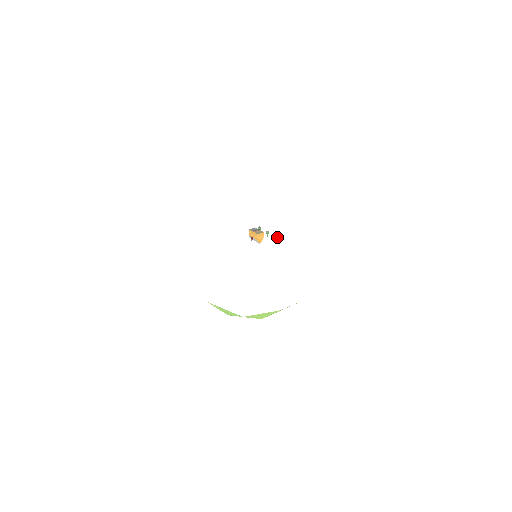
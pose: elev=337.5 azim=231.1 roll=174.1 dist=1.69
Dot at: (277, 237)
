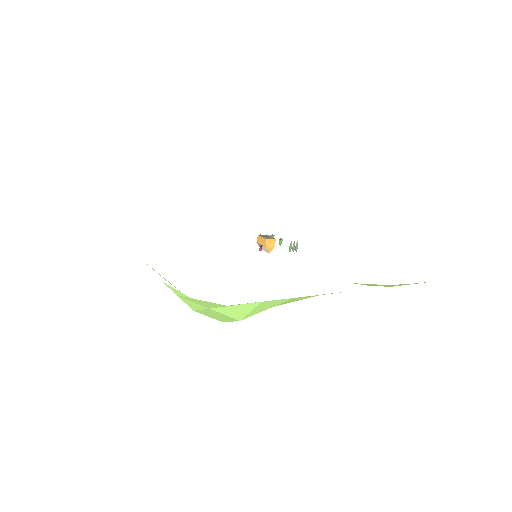
Dot at: (292, 247)
